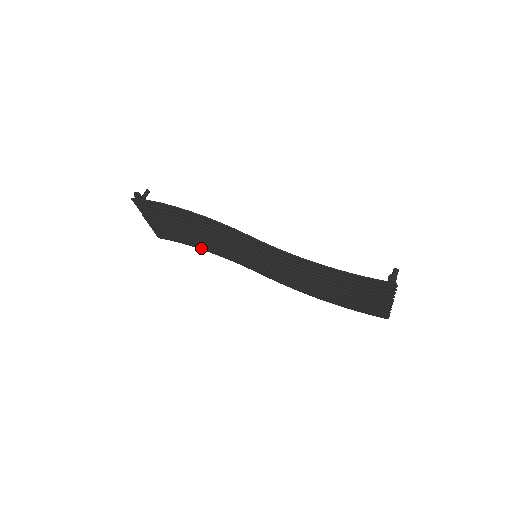
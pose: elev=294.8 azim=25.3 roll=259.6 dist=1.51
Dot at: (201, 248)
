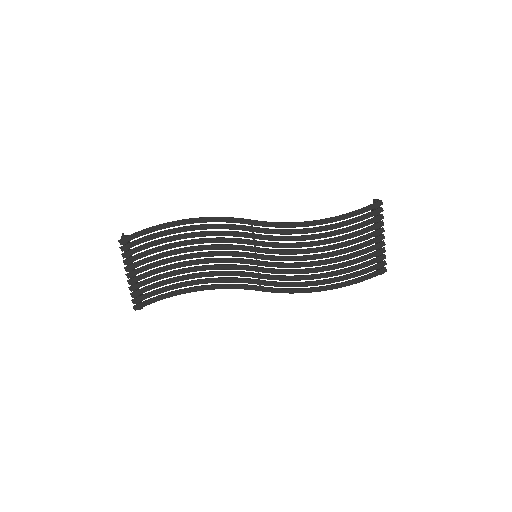
Dot at: (192, 289)
